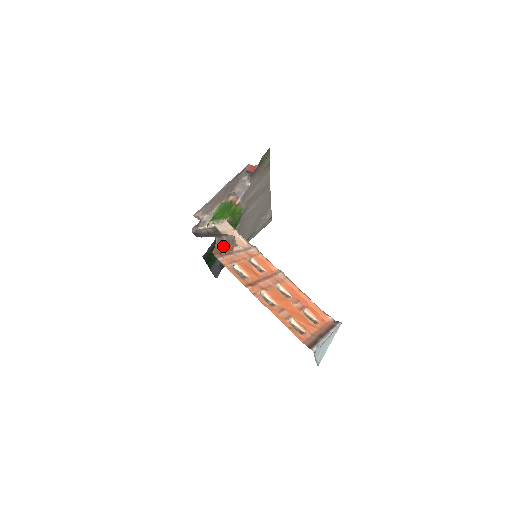
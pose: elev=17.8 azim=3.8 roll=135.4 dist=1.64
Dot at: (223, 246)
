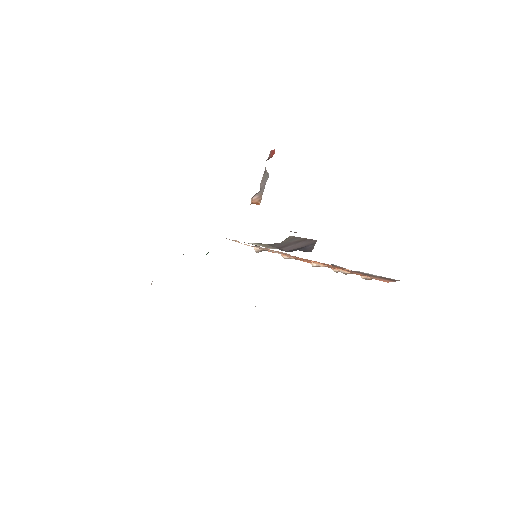
Dot at: occluded
